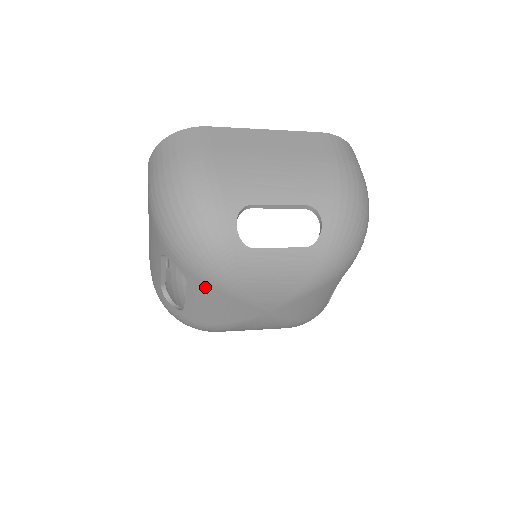
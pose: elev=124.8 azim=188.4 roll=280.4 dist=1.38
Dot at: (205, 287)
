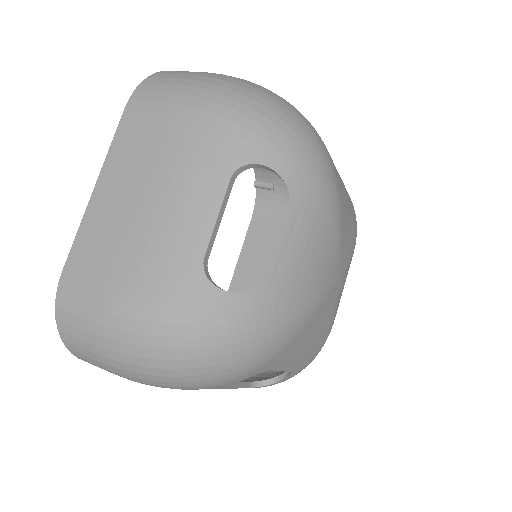
Dot at: (314, 202)
